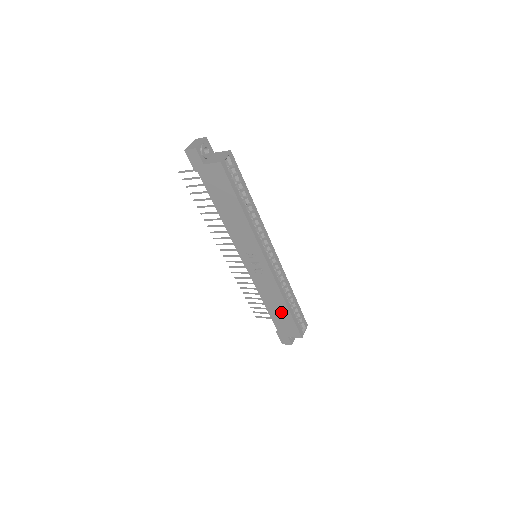
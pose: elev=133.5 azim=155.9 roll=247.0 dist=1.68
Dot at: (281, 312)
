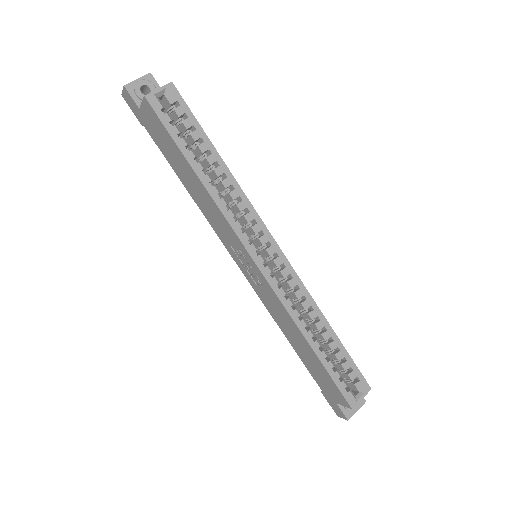
Dot at: (309, 355)
